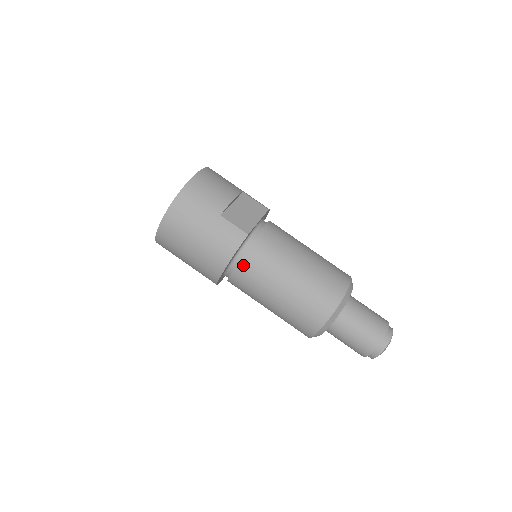
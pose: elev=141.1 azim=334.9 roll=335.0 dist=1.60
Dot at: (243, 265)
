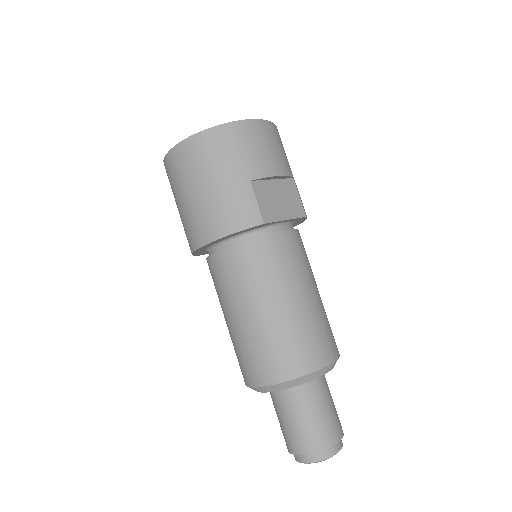
Dot at: (234, 253)
